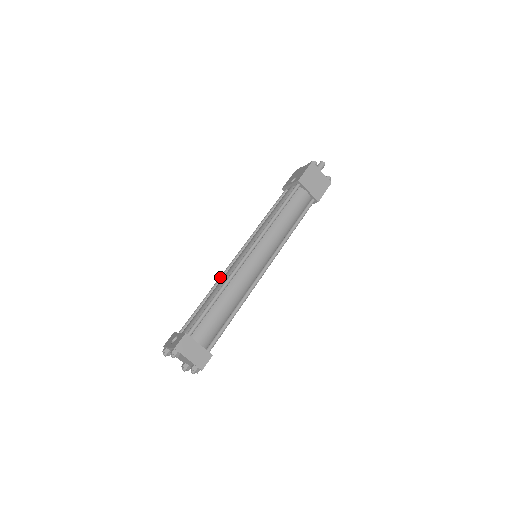
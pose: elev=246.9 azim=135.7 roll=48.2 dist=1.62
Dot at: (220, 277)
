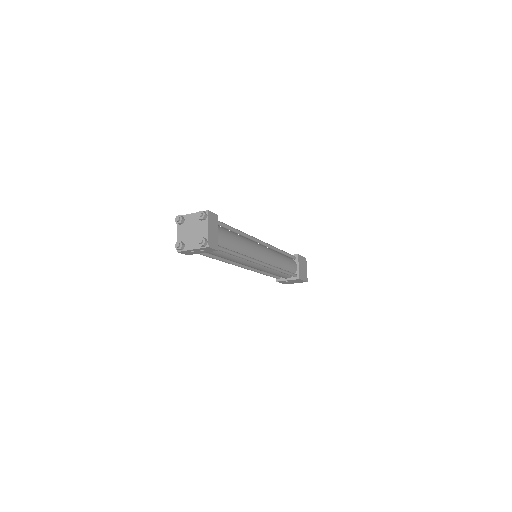
Dot at: occluded
